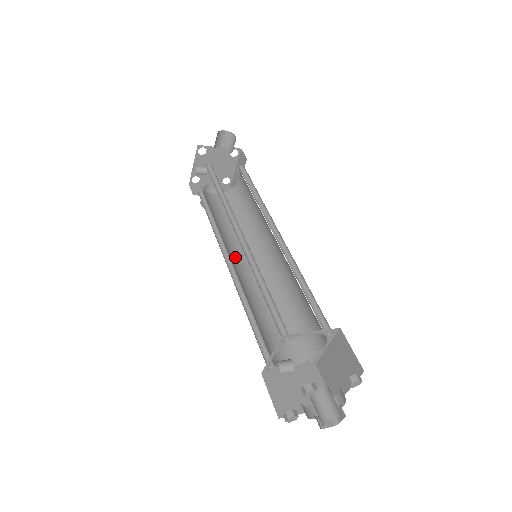
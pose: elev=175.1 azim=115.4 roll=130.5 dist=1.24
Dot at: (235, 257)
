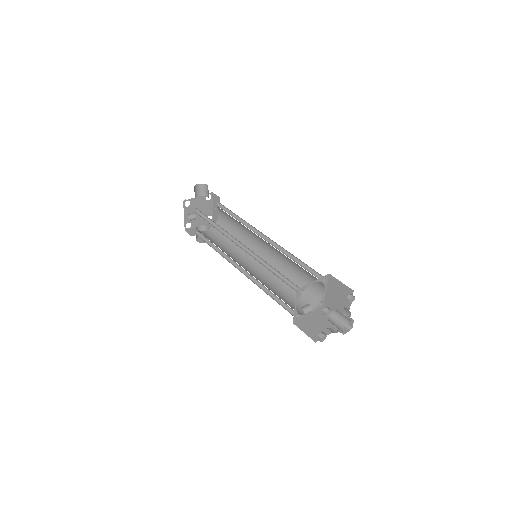
Dot at: (241, 264)
